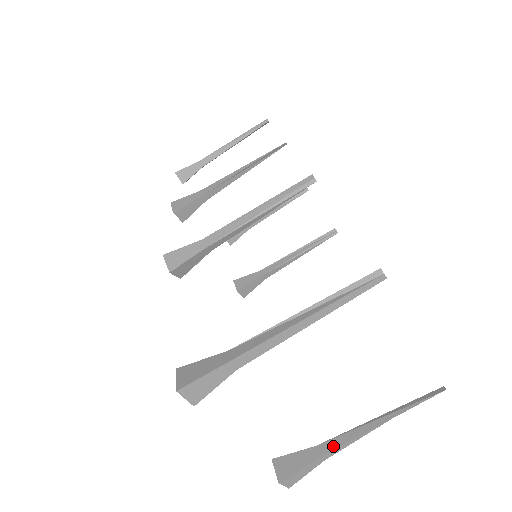
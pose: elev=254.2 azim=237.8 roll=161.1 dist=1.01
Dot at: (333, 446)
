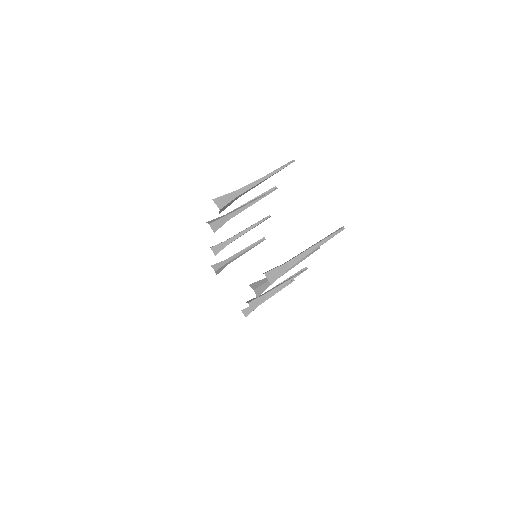
Dot at: (292, 258)
